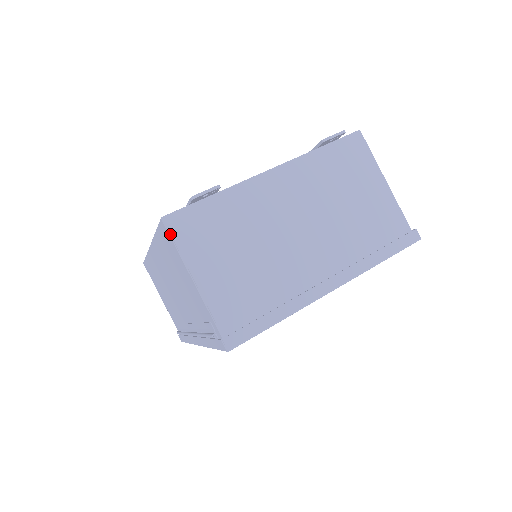
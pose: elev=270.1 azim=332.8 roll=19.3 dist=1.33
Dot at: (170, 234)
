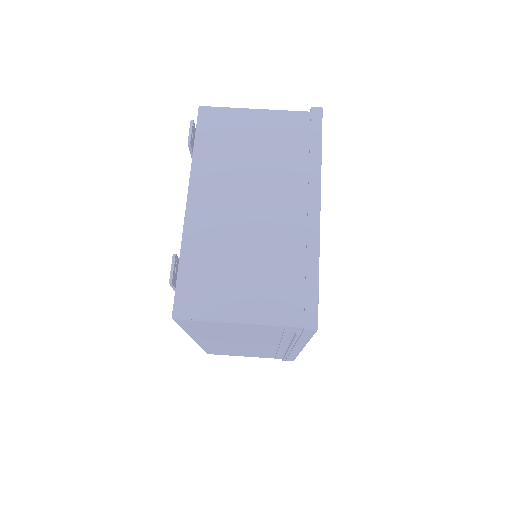
Dot at: (190, 319)
